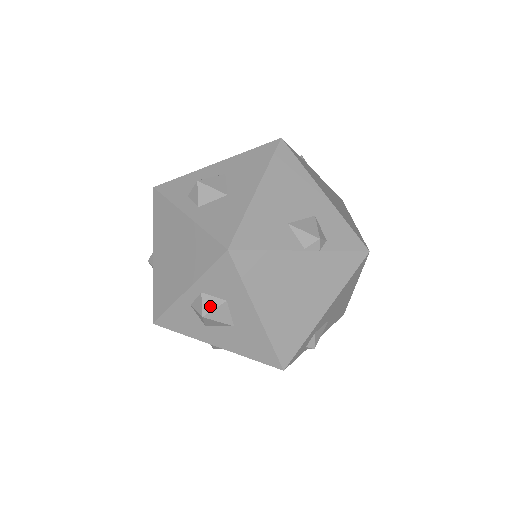
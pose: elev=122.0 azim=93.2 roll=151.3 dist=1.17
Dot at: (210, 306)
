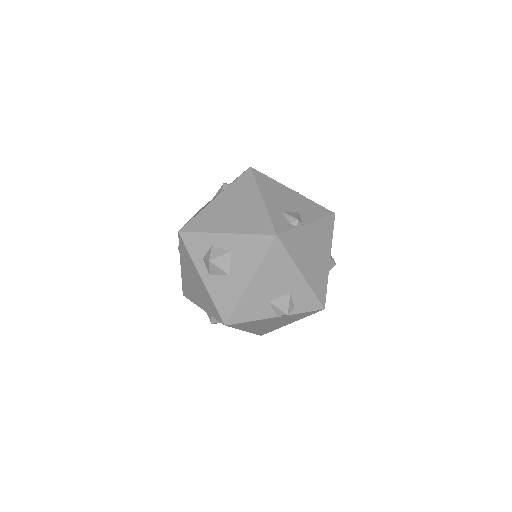
Dot at: (216, 321)
